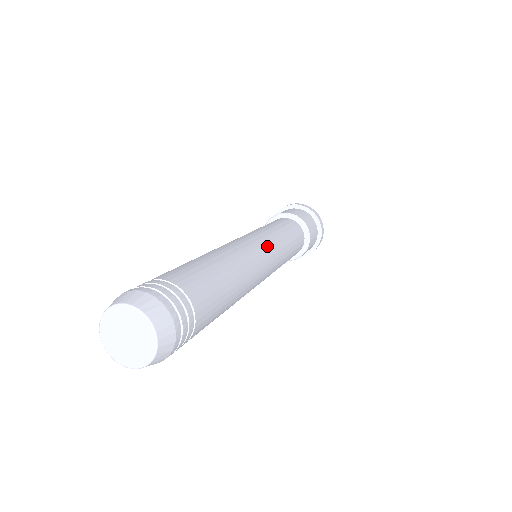
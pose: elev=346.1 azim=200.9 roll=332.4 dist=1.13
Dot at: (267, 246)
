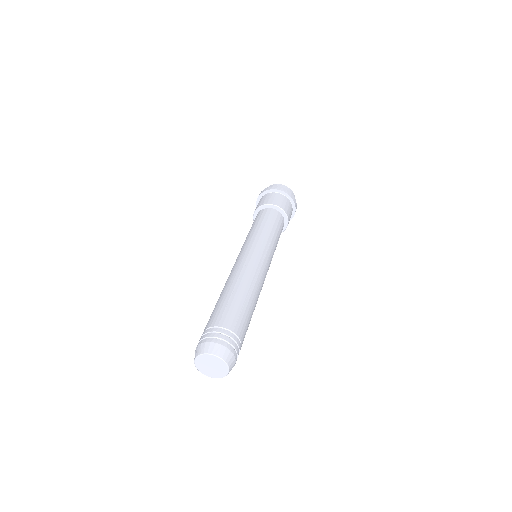
Dot at: (260, 253)
